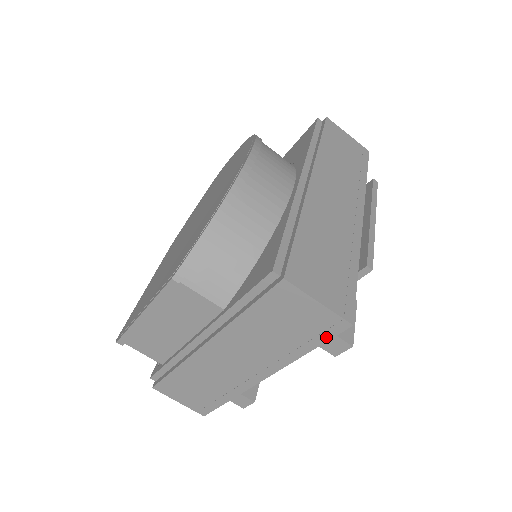
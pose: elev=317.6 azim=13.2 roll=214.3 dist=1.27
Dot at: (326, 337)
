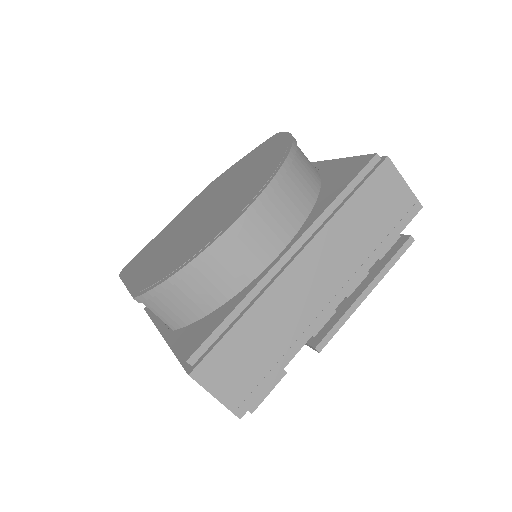
Dot at: occluded
